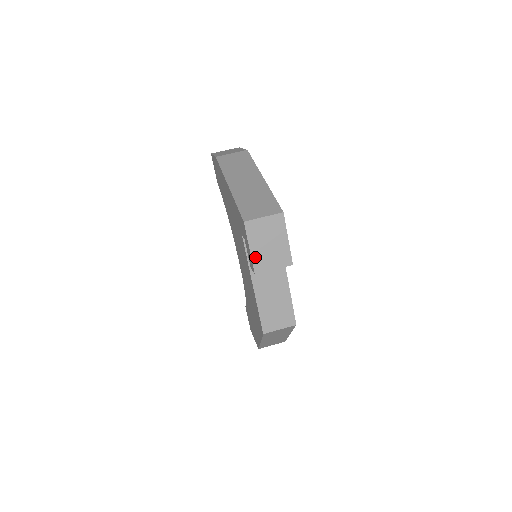
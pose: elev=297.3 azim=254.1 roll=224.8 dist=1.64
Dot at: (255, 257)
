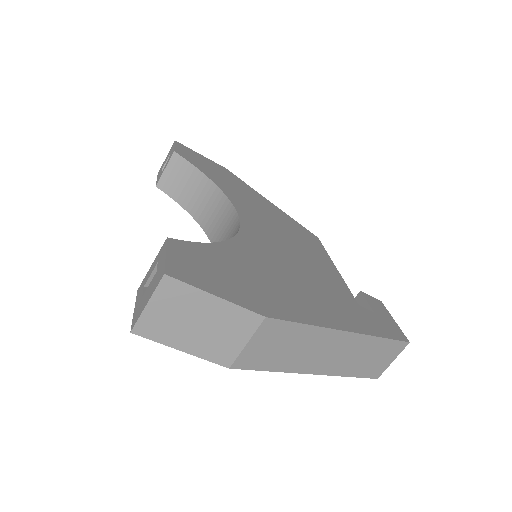
Dot at: occluded
